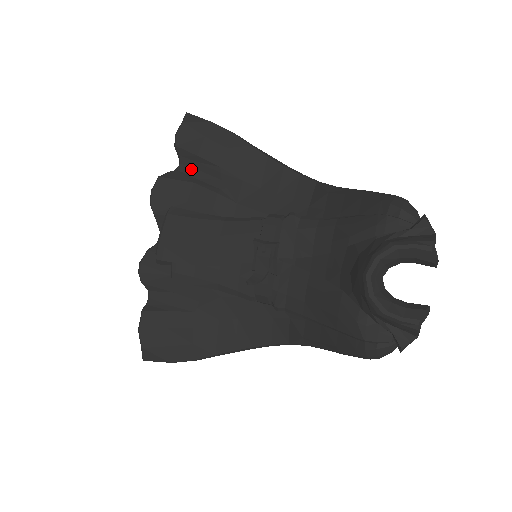
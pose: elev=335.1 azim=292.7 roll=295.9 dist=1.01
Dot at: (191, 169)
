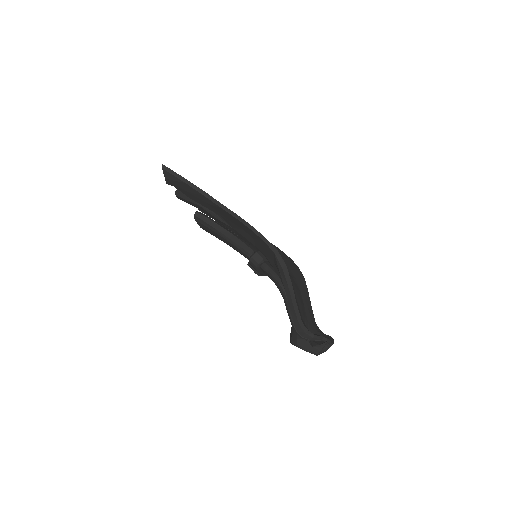
Dot at: occluded
